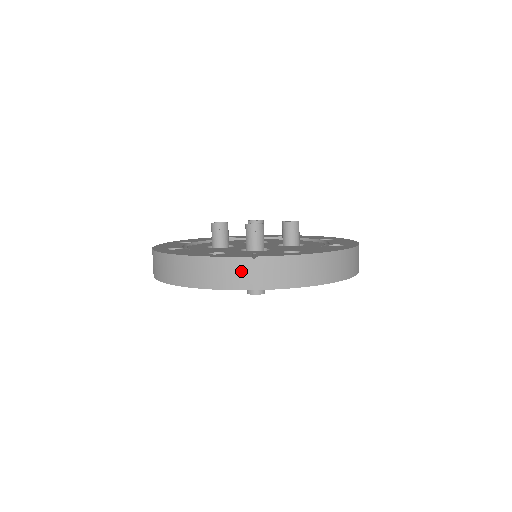
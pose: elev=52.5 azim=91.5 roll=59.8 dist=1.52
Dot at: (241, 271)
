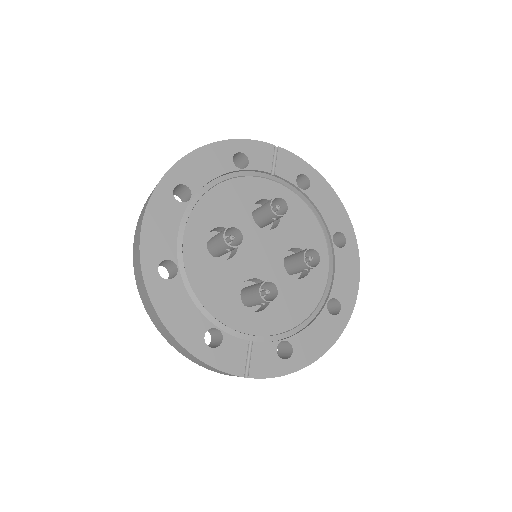
Dot at: occluded
